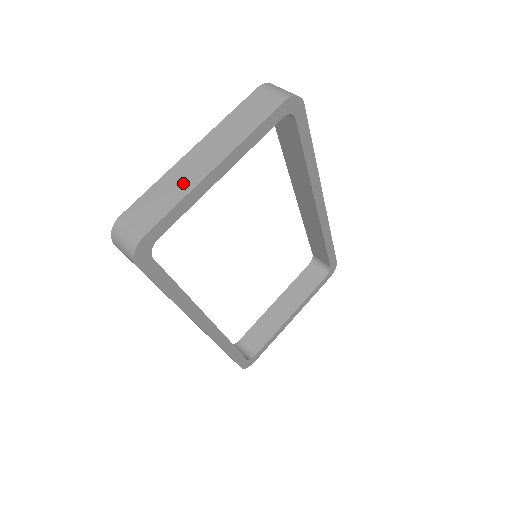
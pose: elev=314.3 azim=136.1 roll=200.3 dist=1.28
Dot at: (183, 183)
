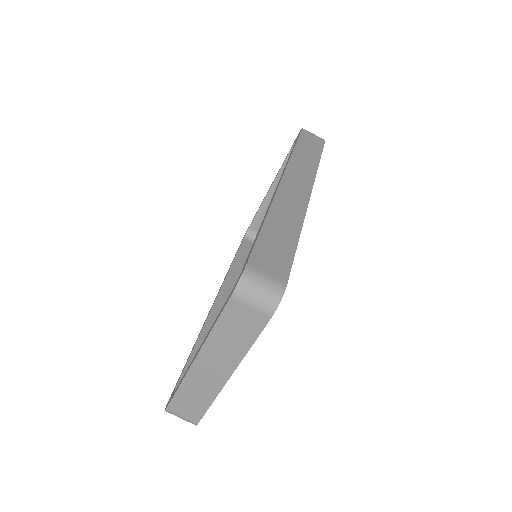
Dot at: (205, 390)
